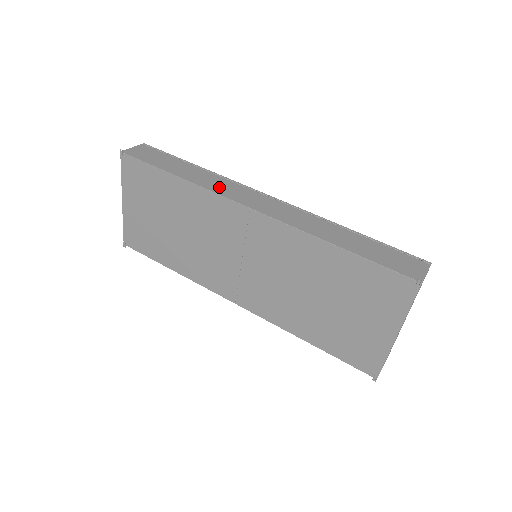
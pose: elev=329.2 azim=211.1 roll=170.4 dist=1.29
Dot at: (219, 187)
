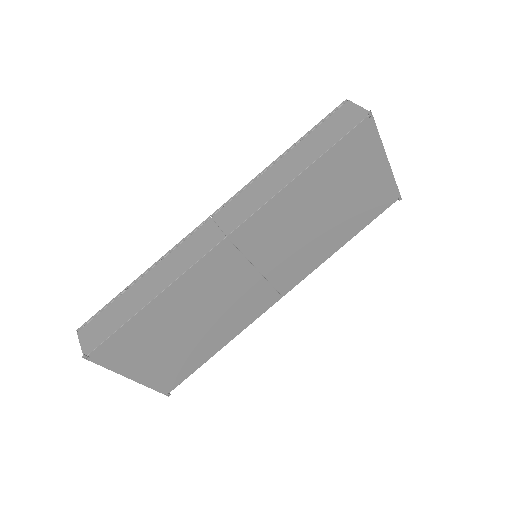
Dot at: (183, 261)
